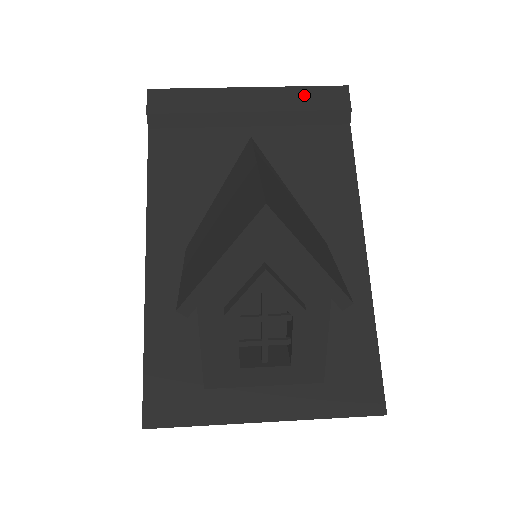
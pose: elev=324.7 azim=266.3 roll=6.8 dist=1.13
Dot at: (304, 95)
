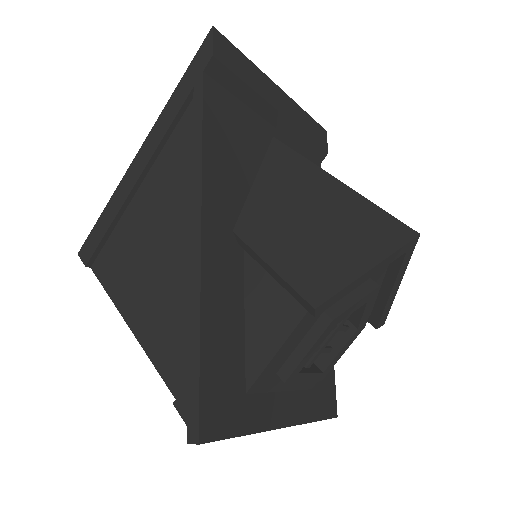
Dot at: (308, 122)
